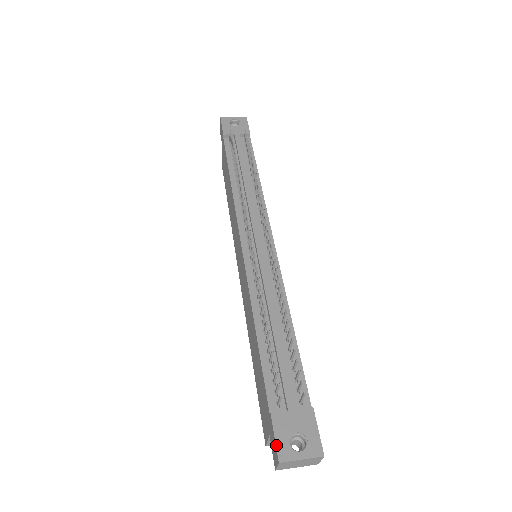
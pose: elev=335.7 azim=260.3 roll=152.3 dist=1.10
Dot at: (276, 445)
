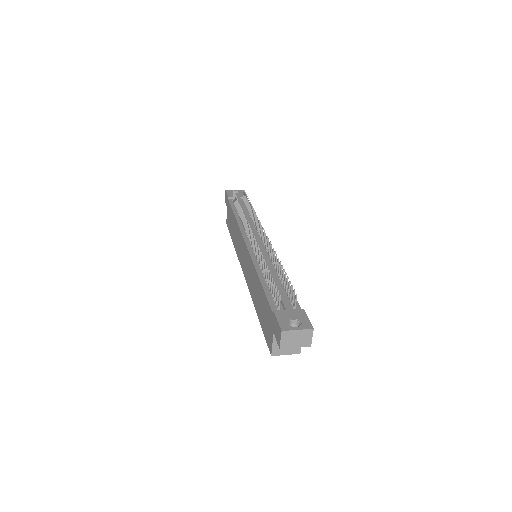
Dot at: (279, 323)
